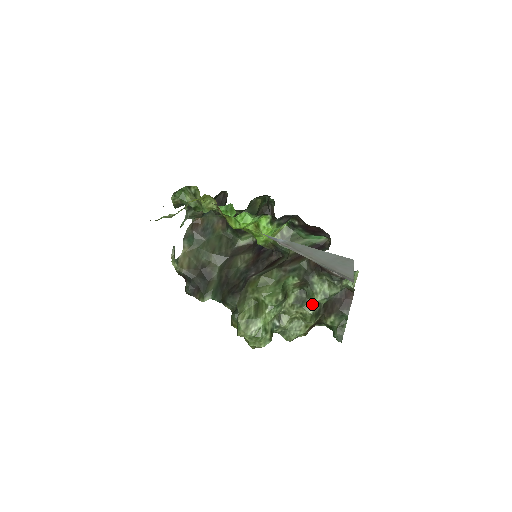
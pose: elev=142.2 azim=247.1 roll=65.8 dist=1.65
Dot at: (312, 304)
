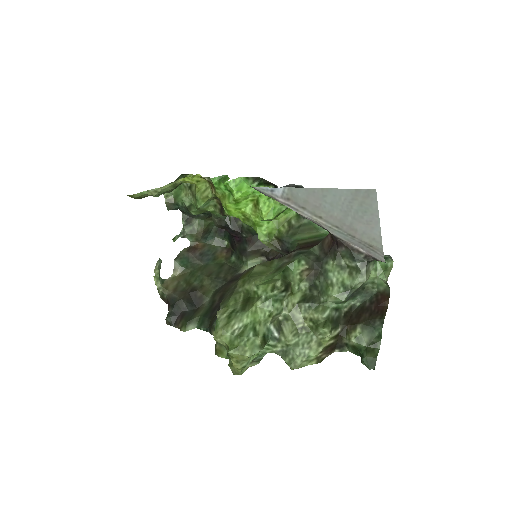
Dot at: (327, 305)
